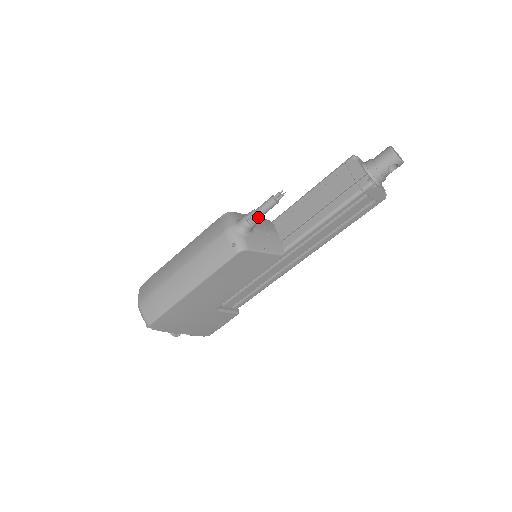
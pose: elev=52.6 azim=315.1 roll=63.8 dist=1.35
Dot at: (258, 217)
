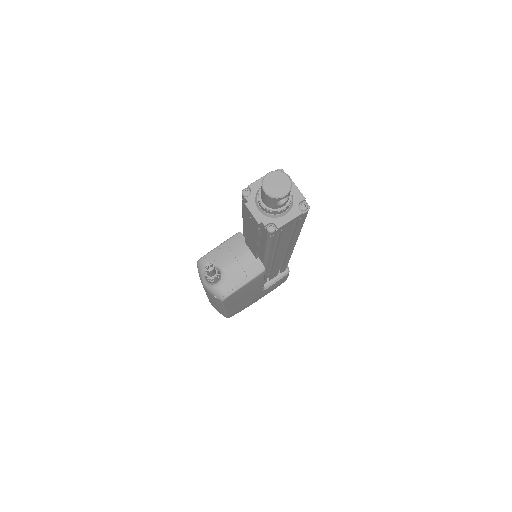
Dot at: (212, 277)
